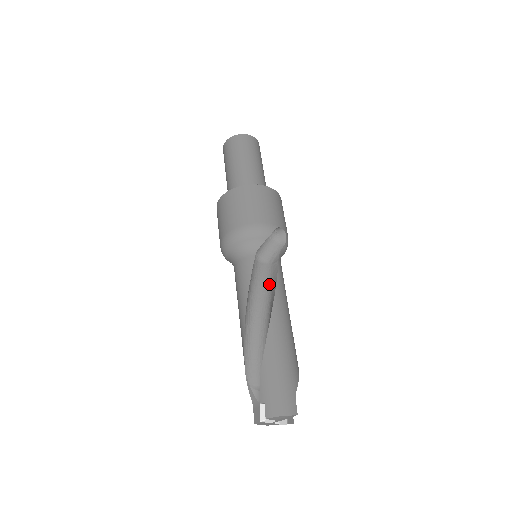
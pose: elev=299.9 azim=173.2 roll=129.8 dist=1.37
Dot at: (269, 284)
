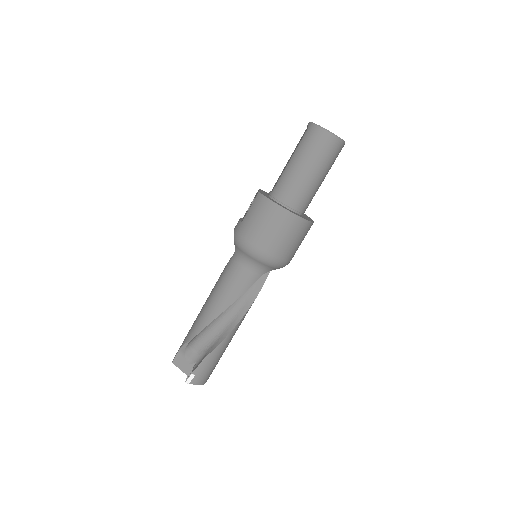
Dot at: (249, 291)
